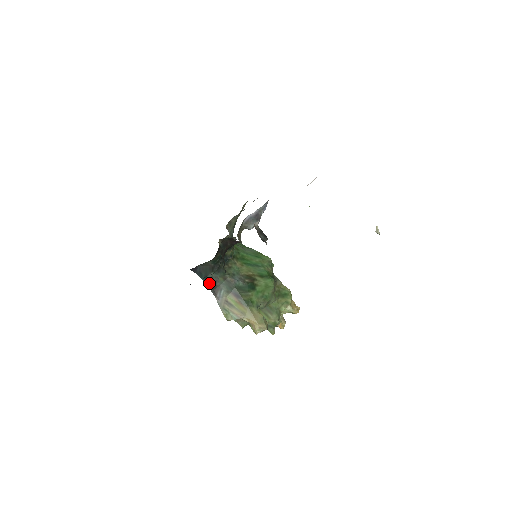
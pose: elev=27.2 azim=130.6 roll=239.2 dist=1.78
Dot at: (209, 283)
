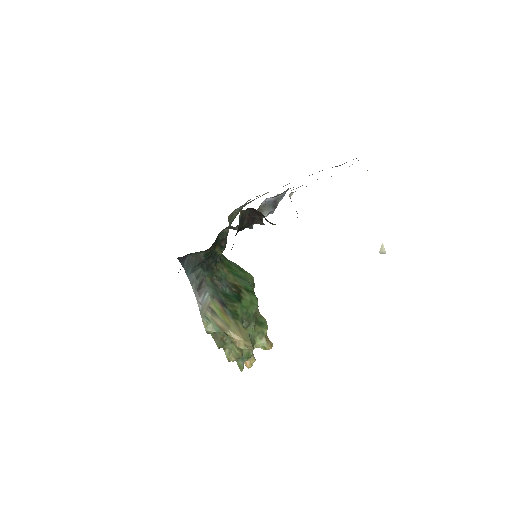
Dot at: (194, 281)
